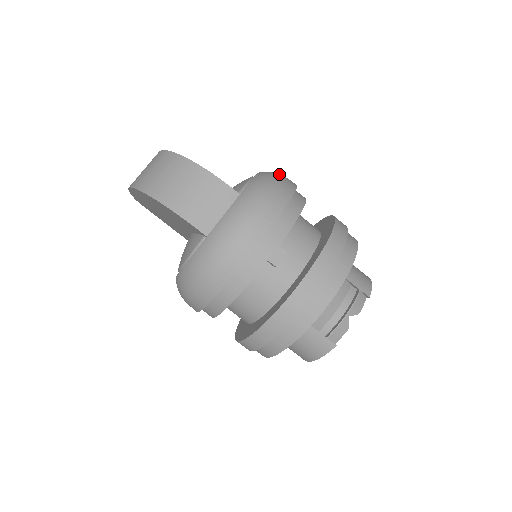
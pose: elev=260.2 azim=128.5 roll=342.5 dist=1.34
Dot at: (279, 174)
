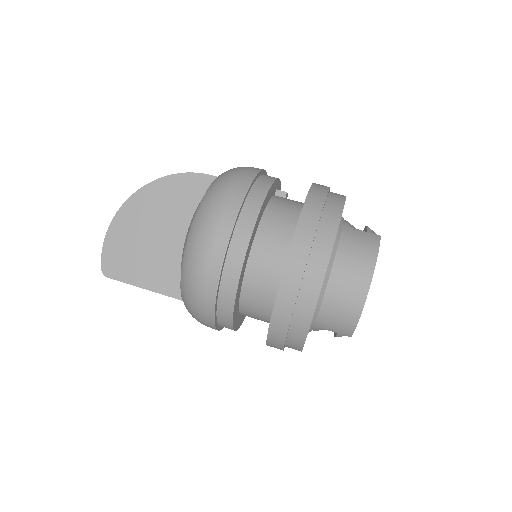
Dot at: occluded
